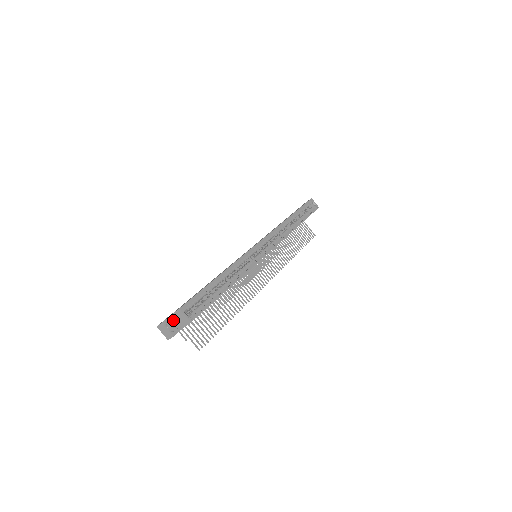
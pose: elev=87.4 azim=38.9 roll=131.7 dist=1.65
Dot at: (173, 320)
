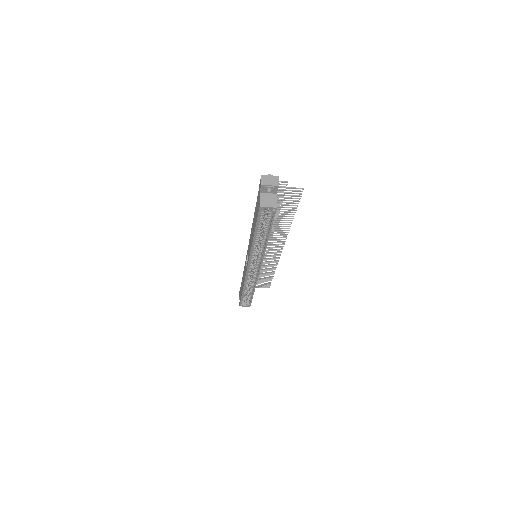
Dot at: occluded
